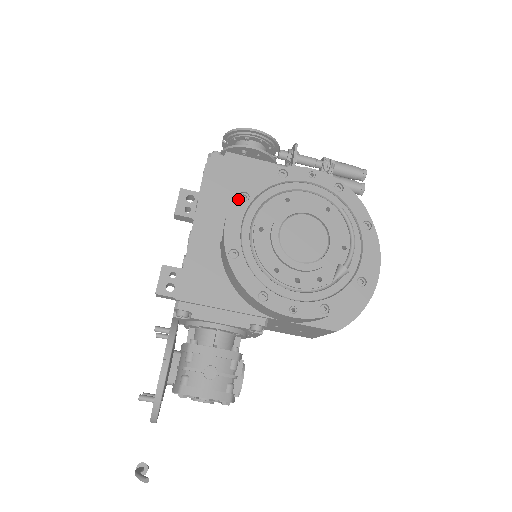
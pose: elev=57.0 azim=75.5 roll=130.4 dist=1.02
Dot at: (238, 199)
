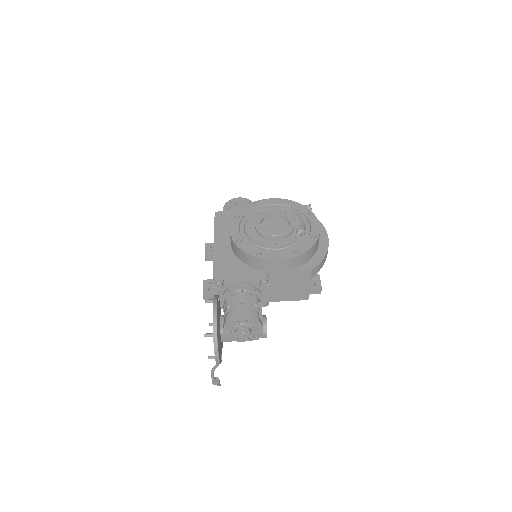
Dot at: (234, 219)
